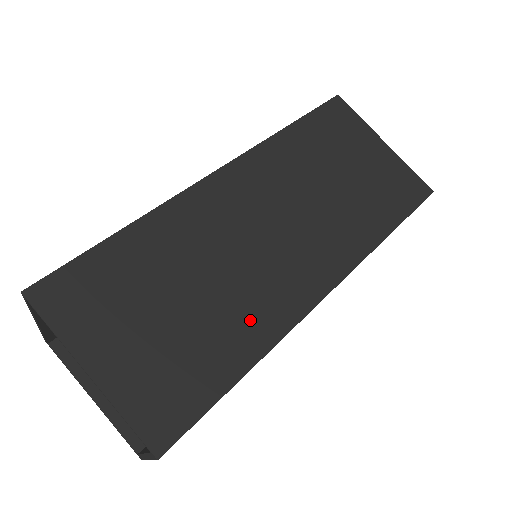
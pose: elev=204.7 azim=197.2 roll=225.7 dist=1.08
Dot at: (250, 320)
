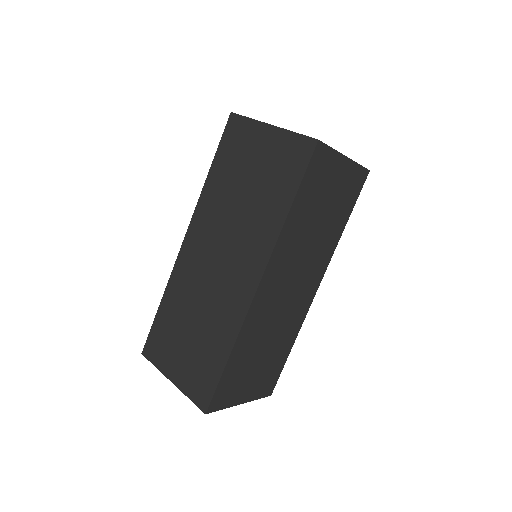
Dot at: (290, 332)
